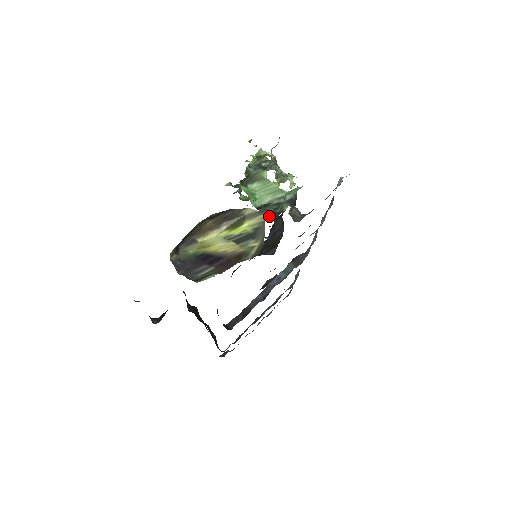
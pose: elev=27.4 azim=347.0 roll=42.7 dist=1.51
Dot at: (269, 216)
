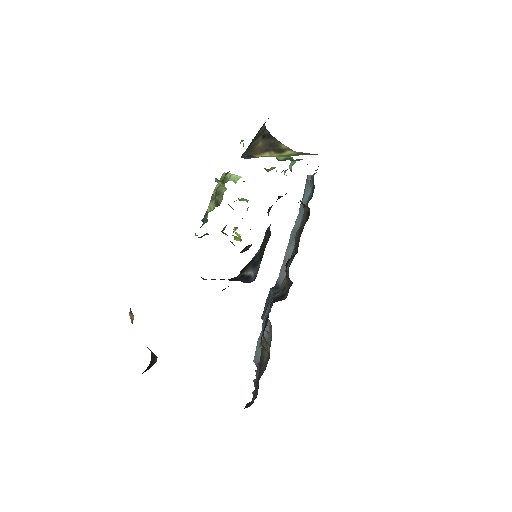
Dot at: occluded
